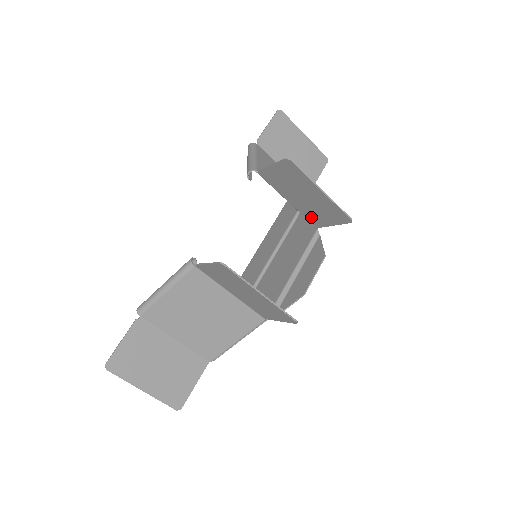
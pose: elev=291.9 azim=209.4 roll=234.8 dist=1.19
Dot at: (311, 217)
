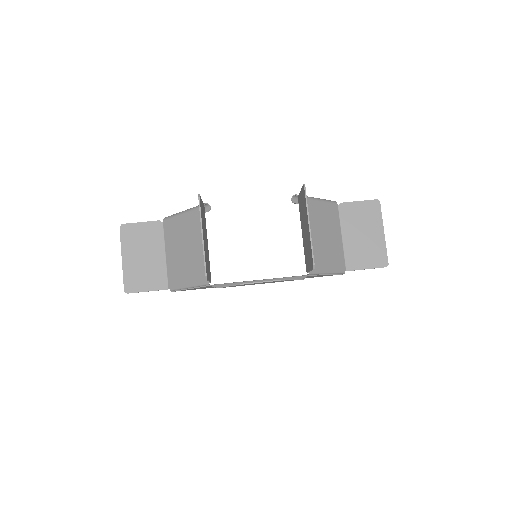
Dot at: (306, 257)
